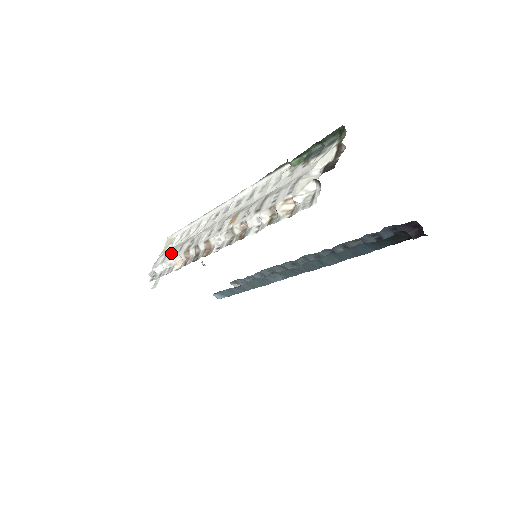
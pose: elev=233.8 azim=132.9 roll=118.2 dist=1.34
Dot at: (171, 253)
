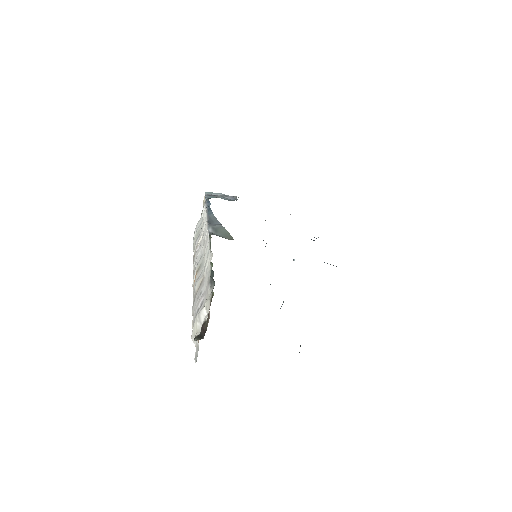
Dot at: (195, 239)
